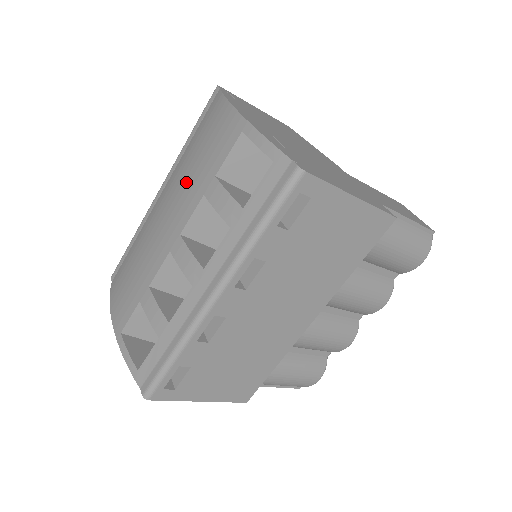
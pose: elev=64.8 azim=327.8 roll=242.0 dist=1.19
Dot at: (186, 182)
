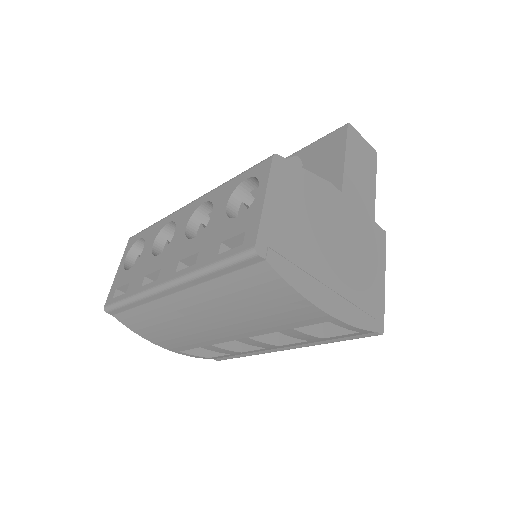
Dot at: (244, 319)
